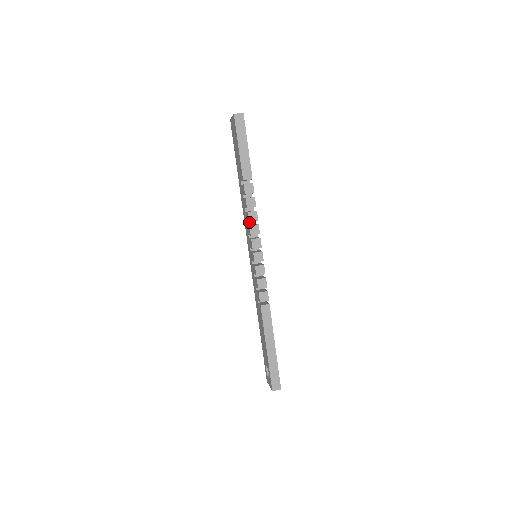
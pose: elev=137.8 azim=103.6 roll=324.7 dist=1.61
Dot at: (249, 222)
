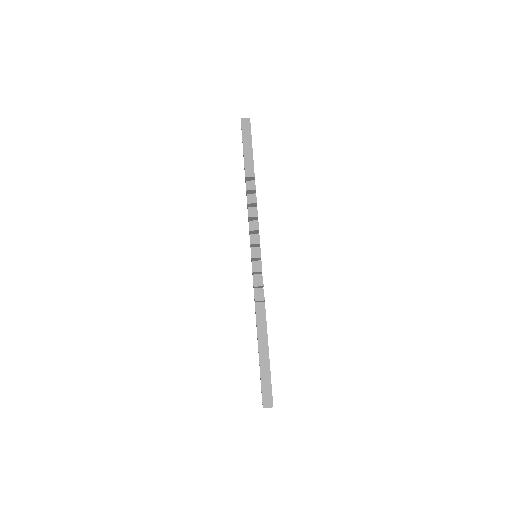
Dot at: occluded
